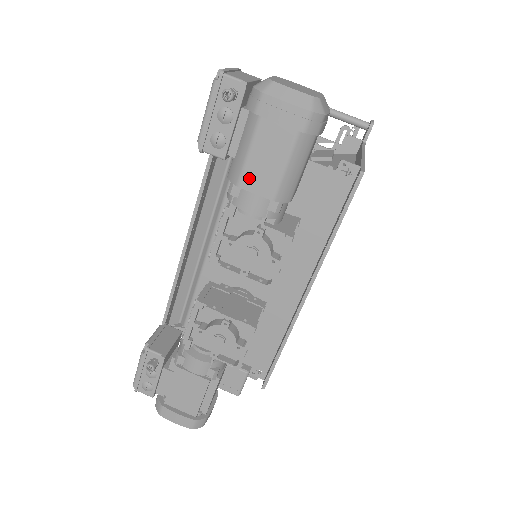
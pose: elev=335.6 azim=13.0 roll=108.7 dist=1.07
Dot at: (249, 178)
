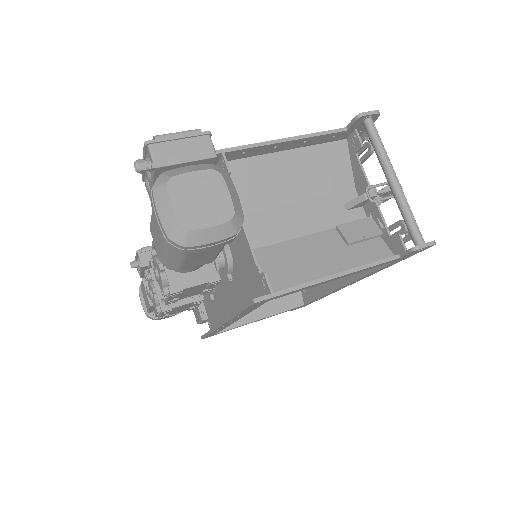
Dot at: (152, 231)
